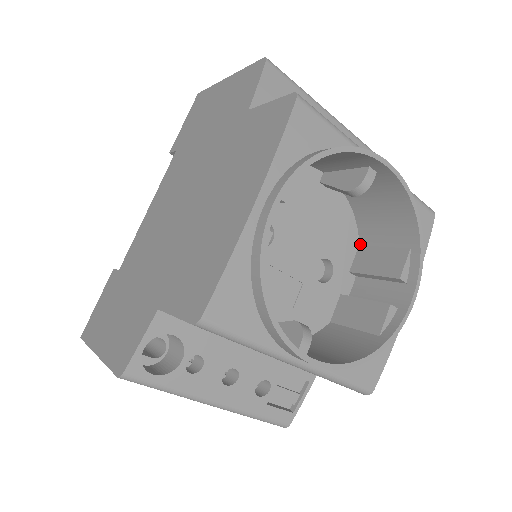
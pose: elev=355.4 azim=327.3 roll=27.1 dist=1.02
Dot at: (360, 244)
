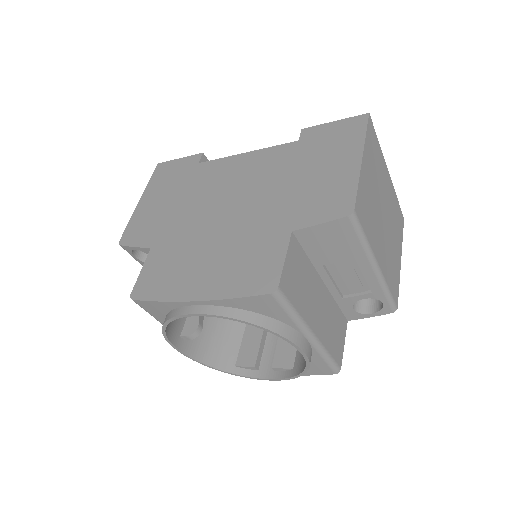
Dot at: occluded
